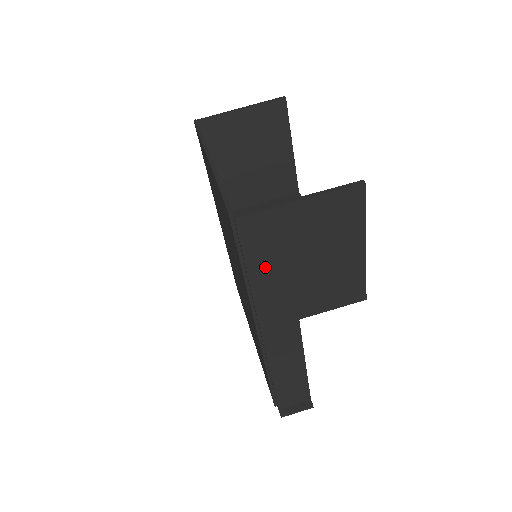
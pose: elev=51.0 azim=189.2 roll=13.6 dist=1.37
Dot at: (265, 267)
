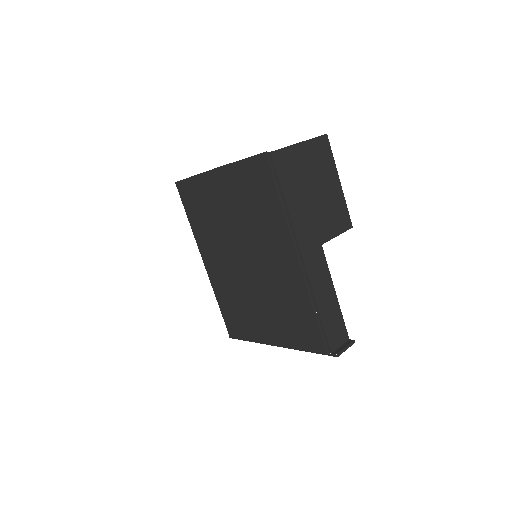
Dot at: (293, 194)
